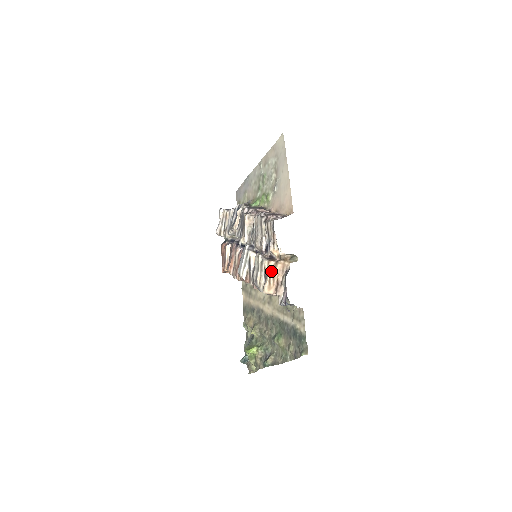
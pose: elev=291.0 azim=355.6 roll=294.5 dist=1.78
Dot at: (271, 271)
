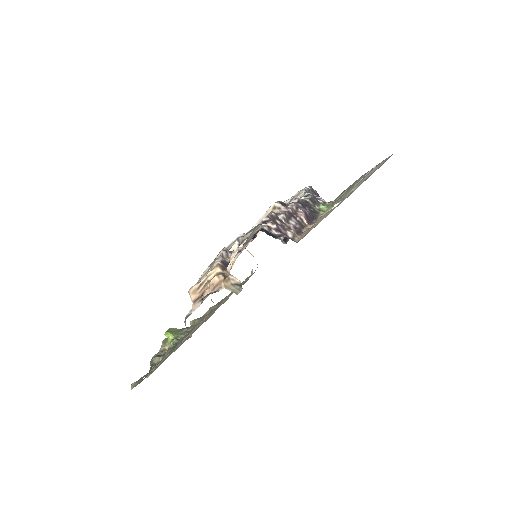
Dot at: (209, 276)
